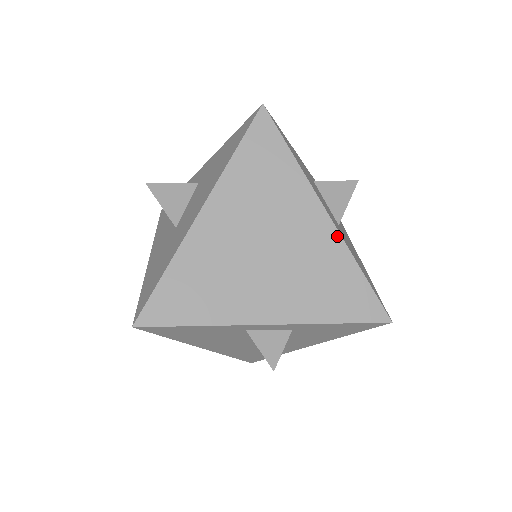
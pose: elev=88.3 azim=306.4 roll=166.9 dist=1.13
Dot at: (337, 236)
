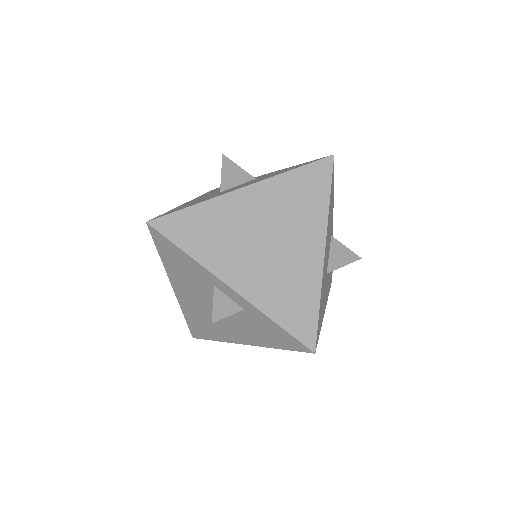
Dot at: (320, 269)
